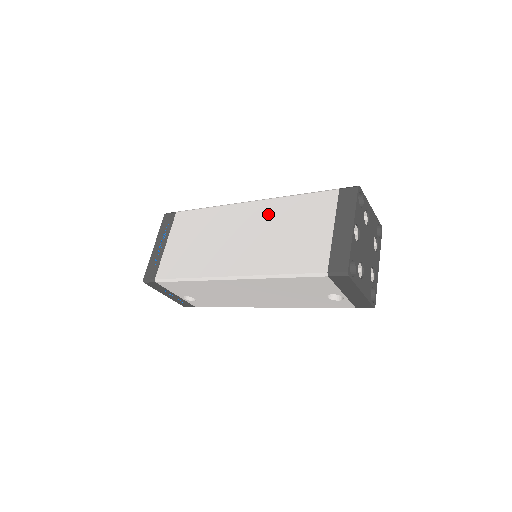
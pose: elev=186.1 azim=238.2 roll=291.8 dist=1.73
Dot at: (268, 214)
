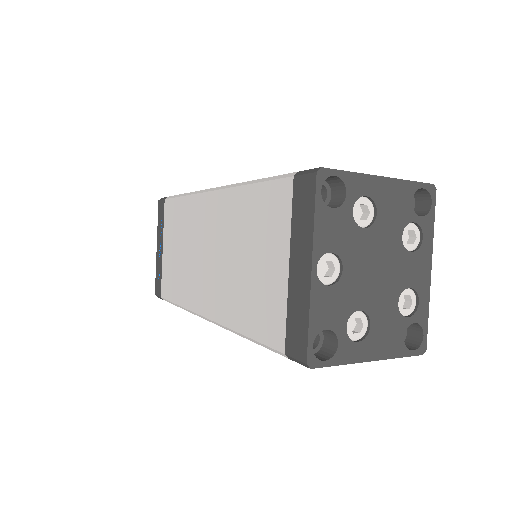
Dot at: (226, 218)
